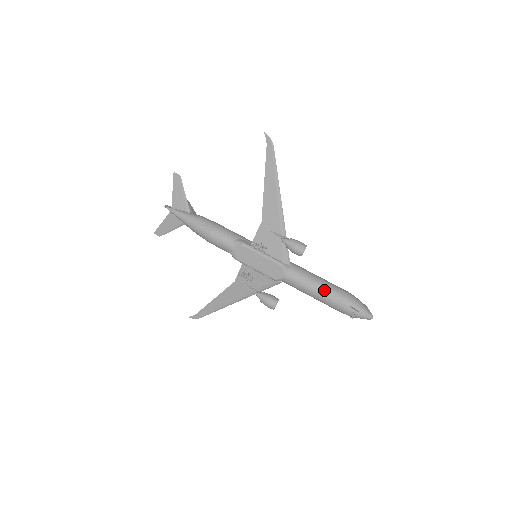
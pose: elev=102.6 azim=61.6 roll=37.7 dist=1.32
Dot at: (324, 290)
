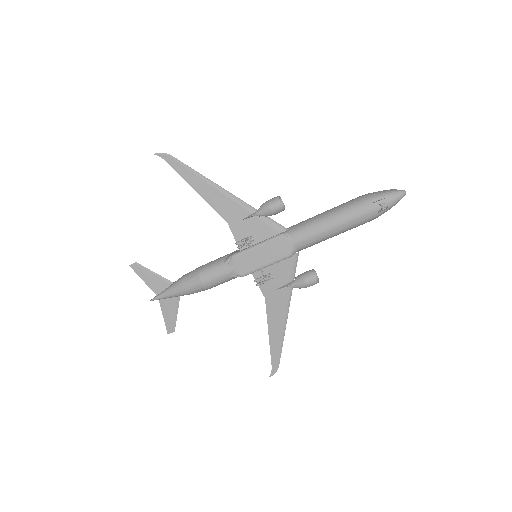
Dot at: (336, 216)
